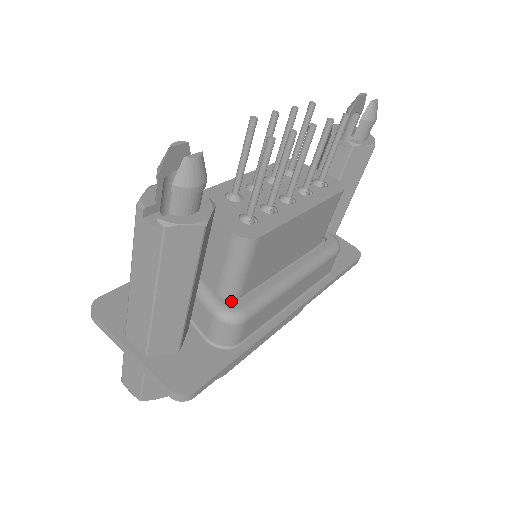
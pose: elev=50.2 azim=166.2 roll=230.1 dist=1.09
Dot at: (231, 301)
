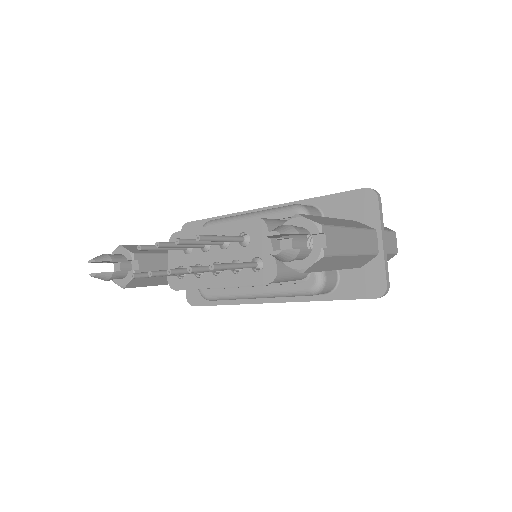
Dot at: occluded
